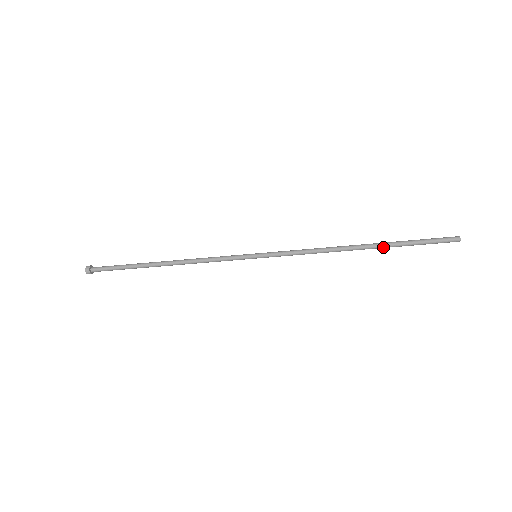
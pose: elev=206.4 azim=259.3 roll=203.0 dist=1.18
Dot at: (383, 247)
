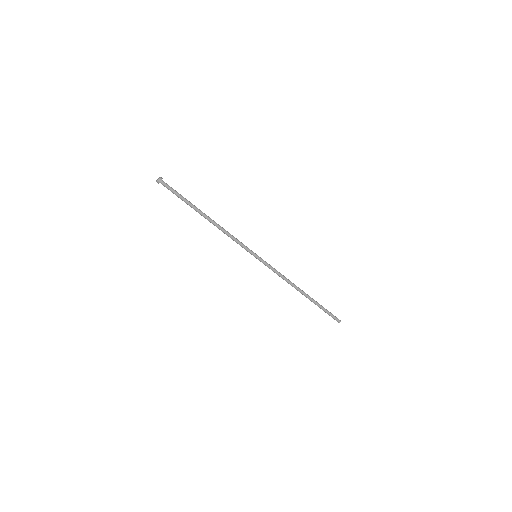
Dot at: (312, 300)
